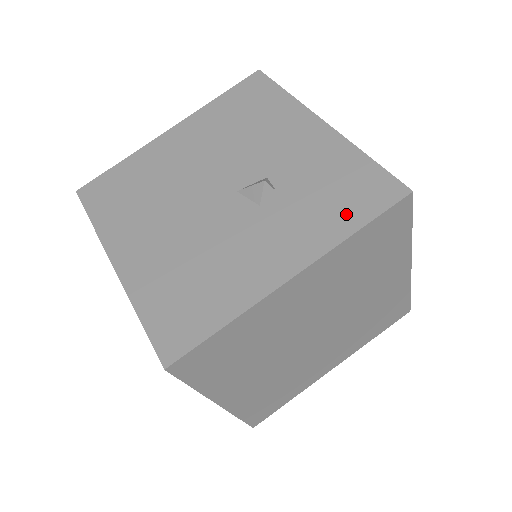
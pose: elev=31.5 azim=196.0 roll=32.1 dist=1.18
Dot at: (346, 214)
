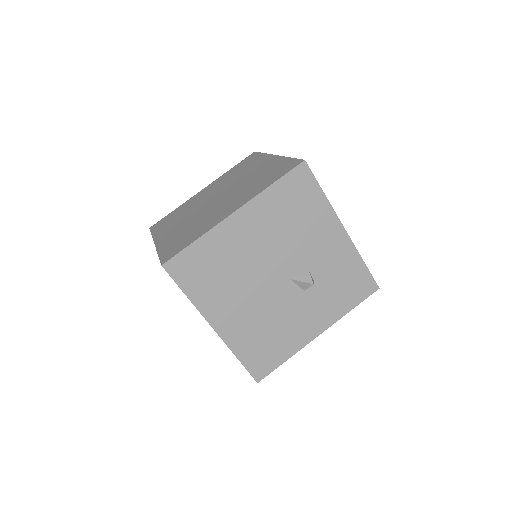
Dot at: (348, 300)
